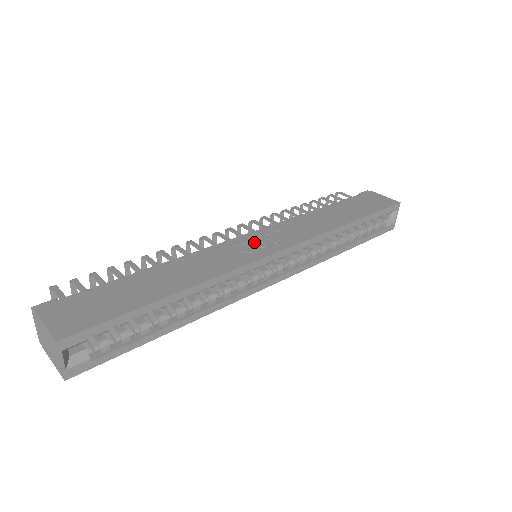
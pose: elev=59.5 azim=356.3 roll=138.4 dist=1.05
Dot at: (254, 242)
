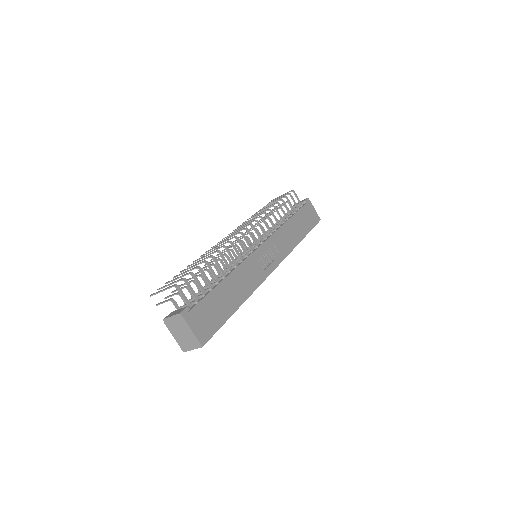
Dot at: (265, 256)
